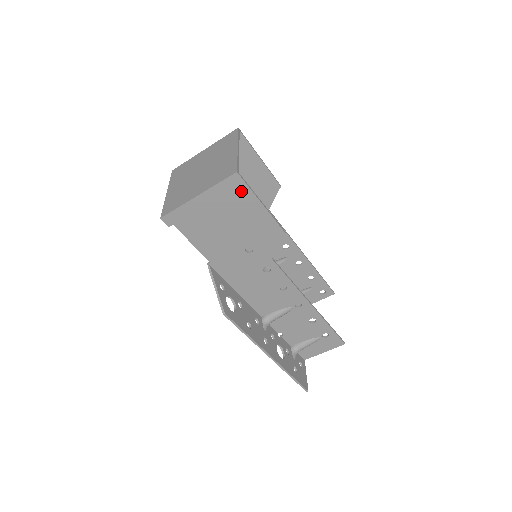
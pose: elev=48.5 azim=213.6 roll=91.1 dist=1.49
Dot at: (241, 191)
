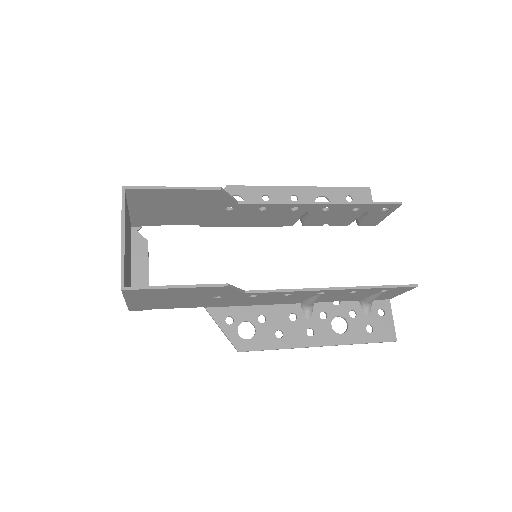
Dot at: (146, 291)
